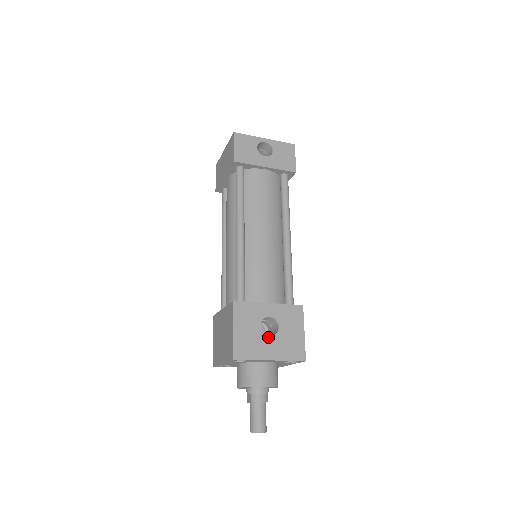
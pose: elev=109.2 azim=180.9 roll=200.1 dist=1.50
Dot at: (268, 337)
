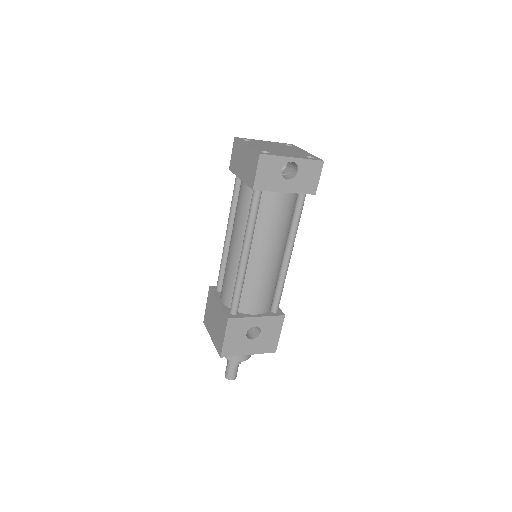
Dot at: (251, 340)
